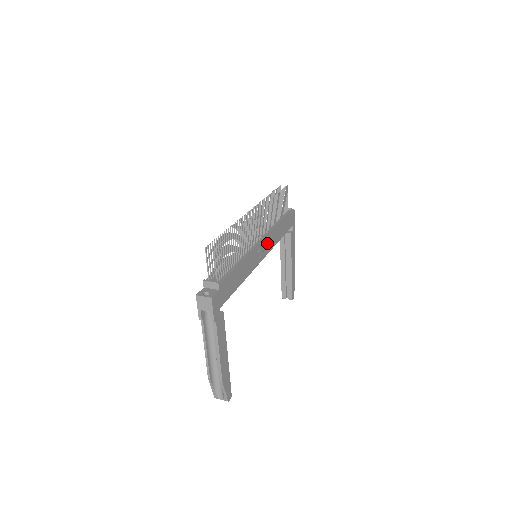
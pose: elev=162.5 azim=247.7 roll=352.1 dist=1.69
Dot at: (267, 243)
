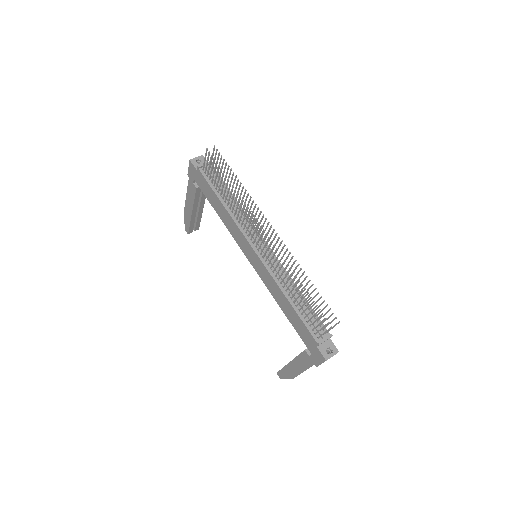
Dot at: occluded
